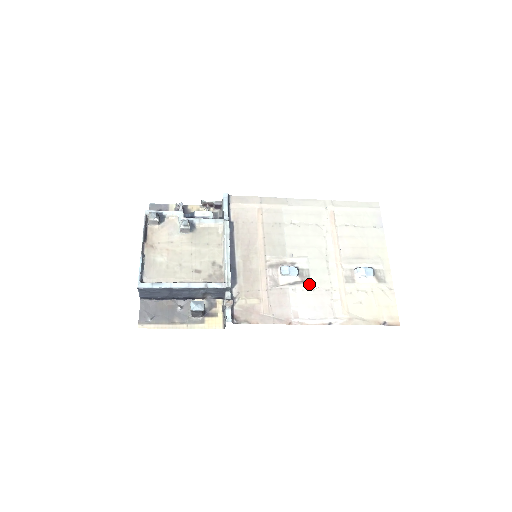
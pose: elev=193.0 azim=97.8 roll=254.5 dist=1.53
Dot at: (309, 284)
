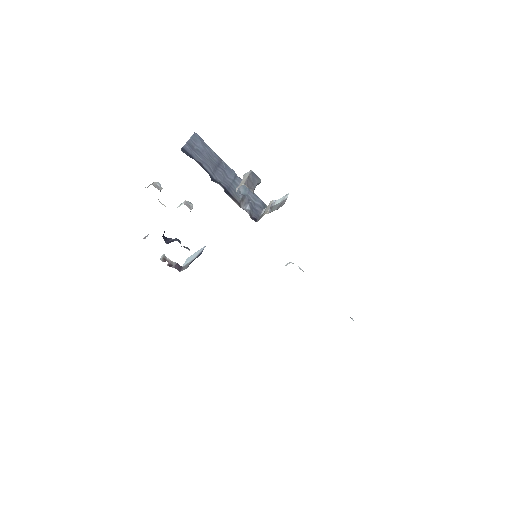
Dot at: occluded
